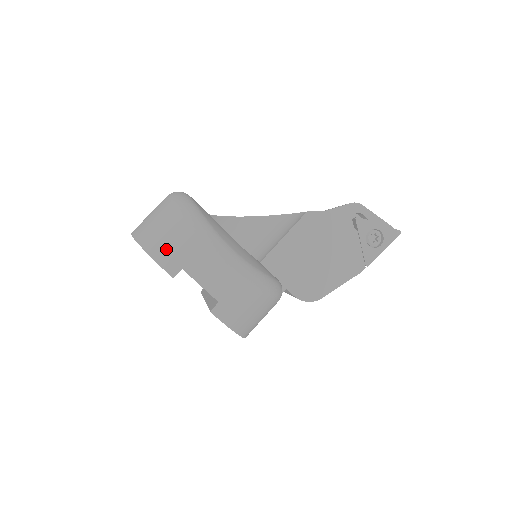
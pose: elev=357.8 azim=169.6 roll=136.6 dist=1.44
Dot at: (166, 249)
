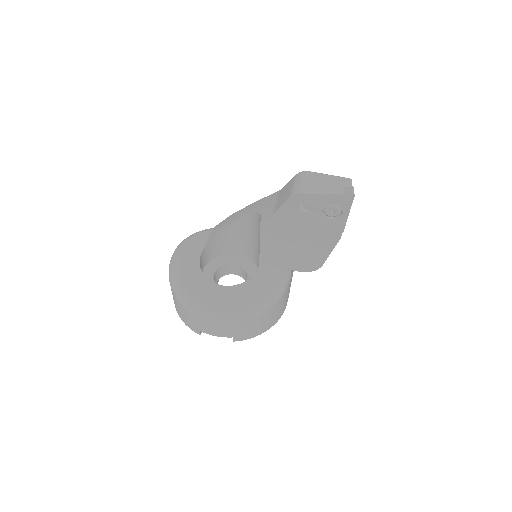
Dot at: (186, 320)
